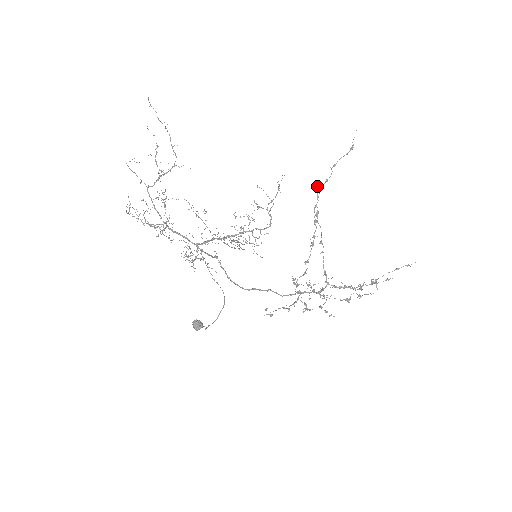
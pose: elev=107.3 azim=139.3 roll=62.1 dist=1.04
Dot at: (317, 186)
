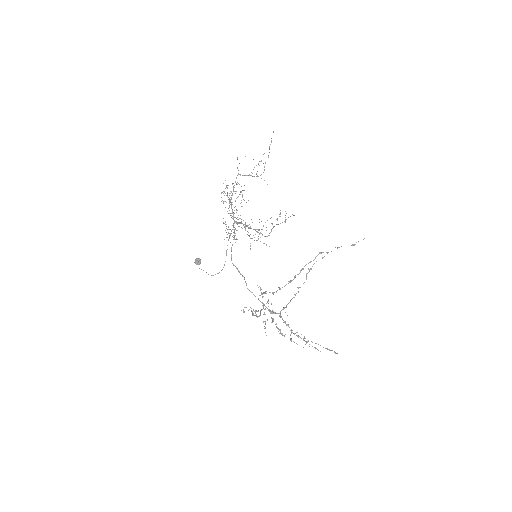
Dot at: (321, 252)
